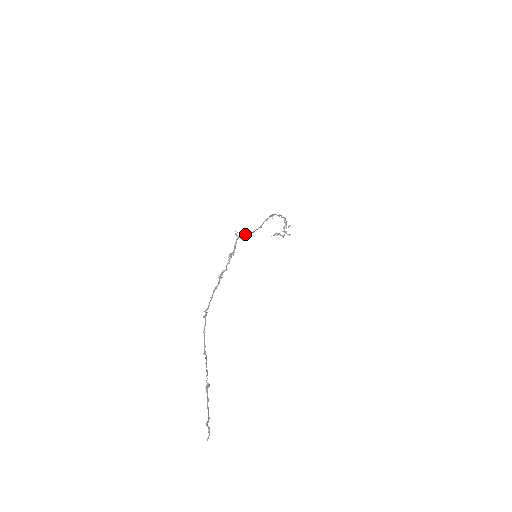
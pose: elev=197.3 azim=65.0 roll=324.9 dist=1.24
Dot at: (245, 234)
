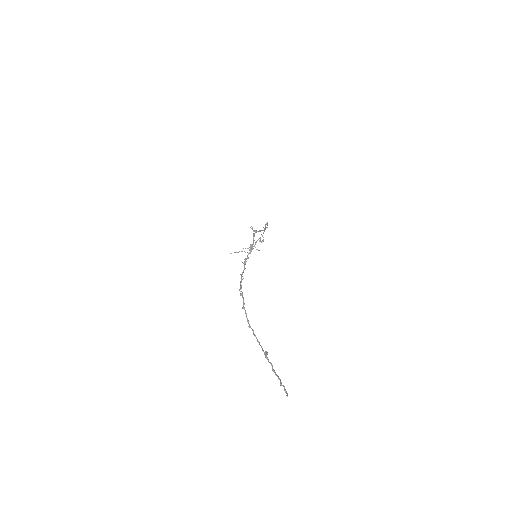
Dot at: (260, 230)
